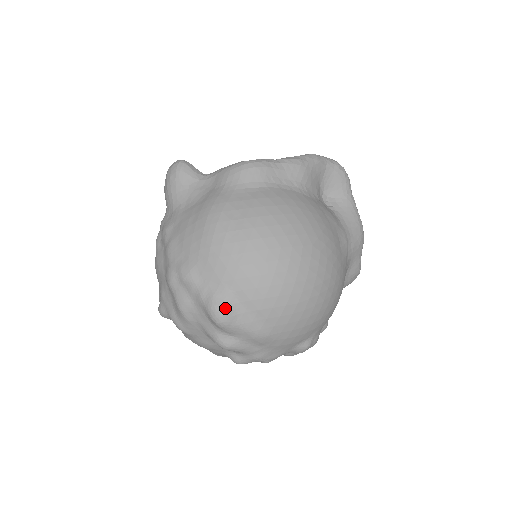
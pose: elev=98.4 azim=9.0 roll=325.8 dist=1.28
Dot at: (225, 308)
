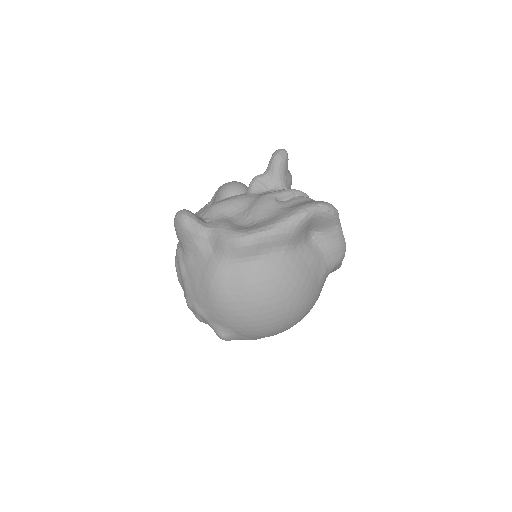
Dot at: (227, 337)
